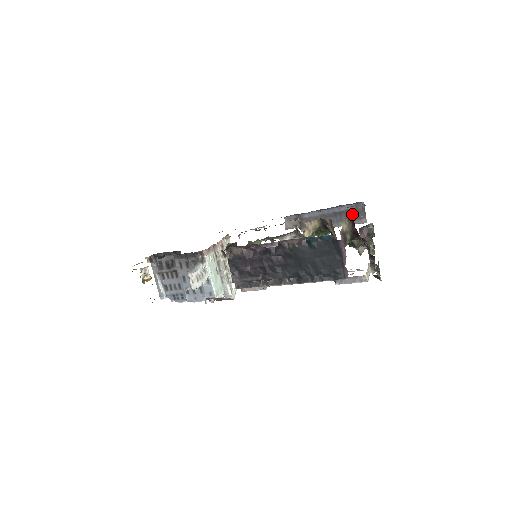
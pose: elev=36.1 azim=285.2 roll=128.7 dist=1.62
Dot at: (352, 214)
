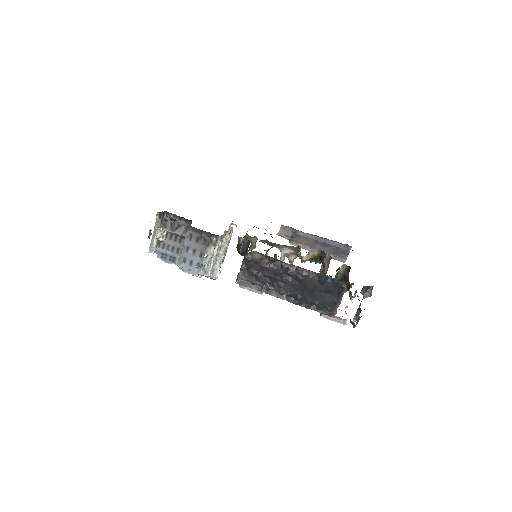
Dot at: (338, 251)
